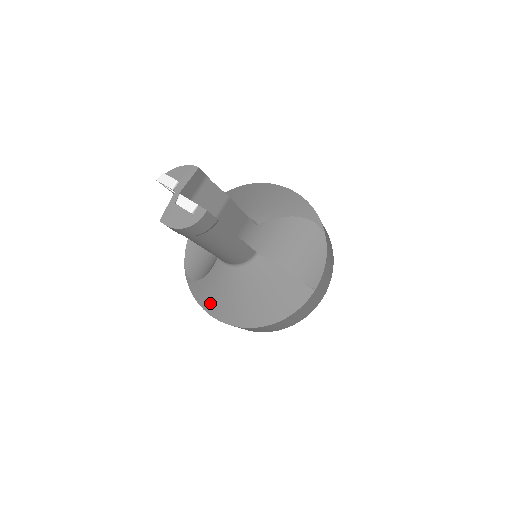
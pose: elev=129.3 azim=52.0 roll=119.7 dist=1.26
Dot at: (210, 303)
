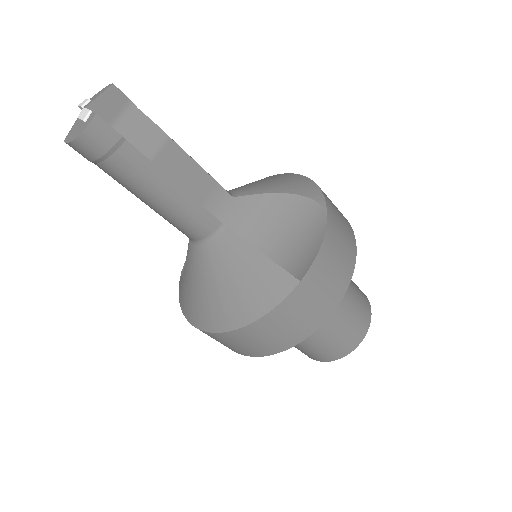
Dot at: (186, 303)
